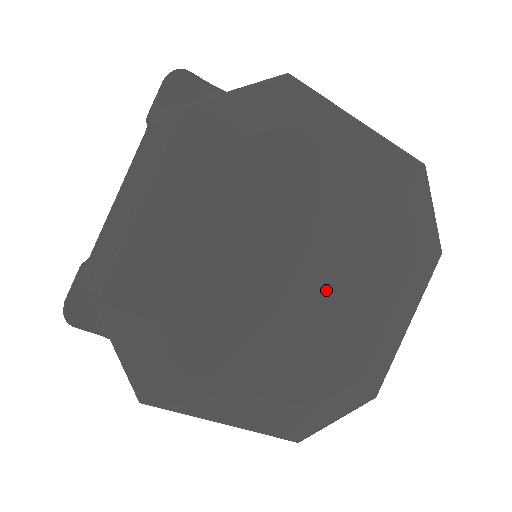
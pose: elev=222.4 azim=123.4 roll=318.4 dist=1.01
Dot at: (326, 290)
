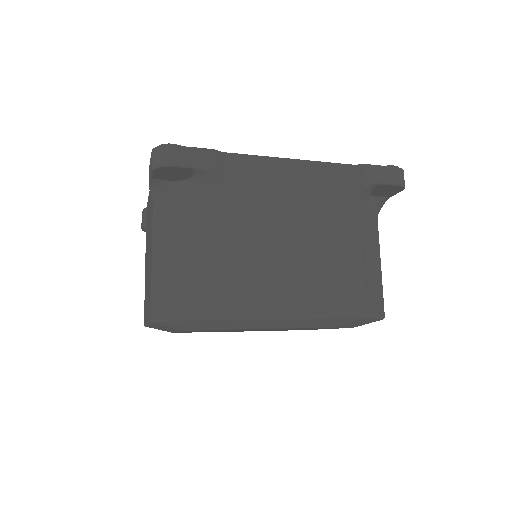
Dot at: occluded
